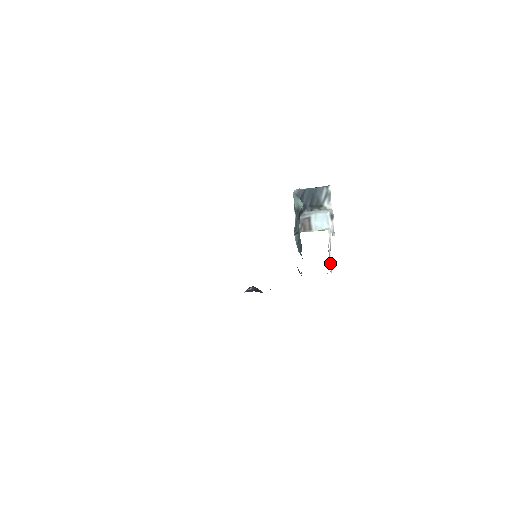
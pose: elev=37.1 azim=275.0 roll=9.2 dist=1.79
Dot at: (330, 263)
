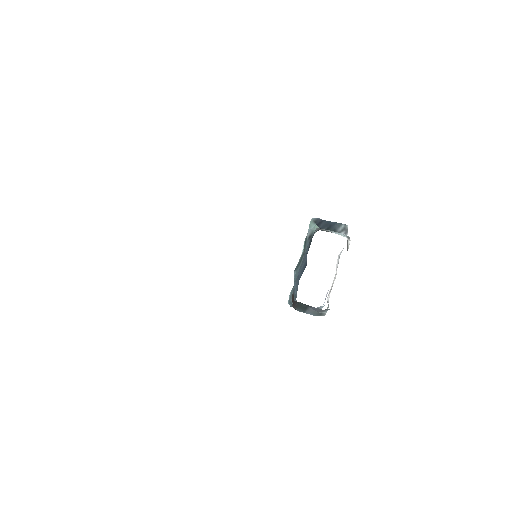
Dot at: (327, 302)
